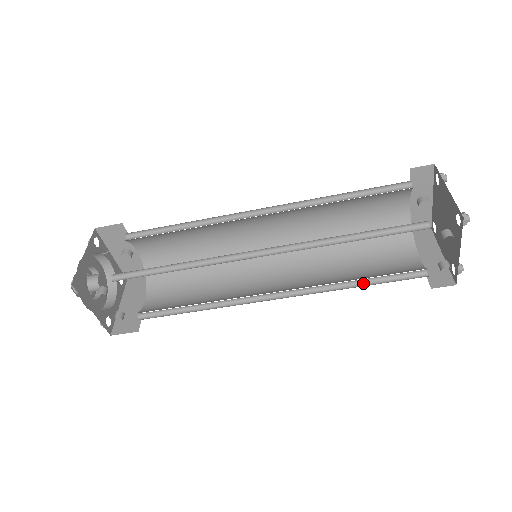
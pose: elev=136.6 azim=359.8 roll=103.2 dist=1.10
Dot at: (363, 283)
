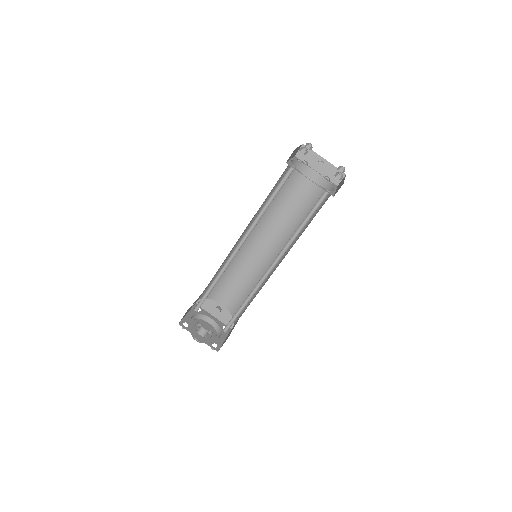
Dot at: occluded
